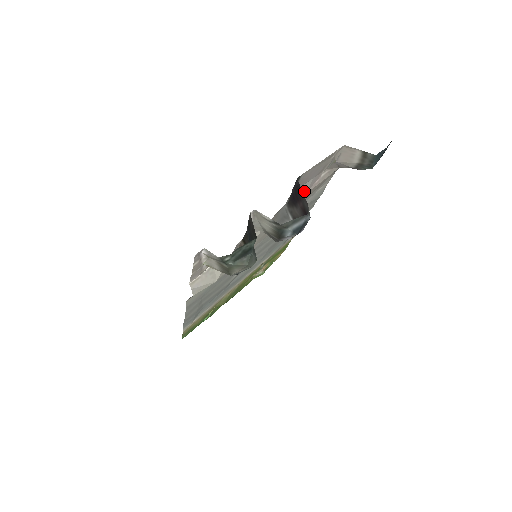
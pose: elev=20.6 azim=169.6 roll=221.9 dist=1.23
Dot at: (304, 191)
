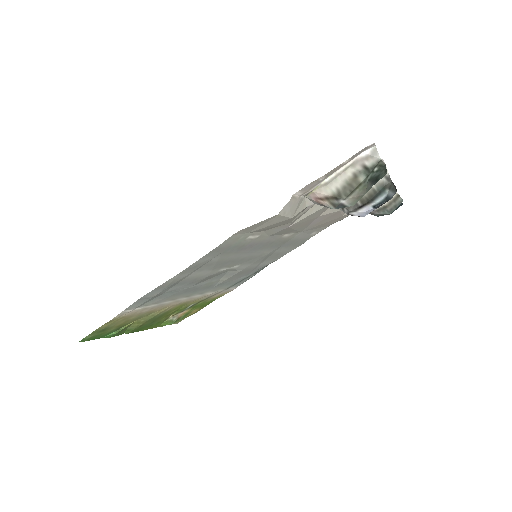
Dot at: occluded
